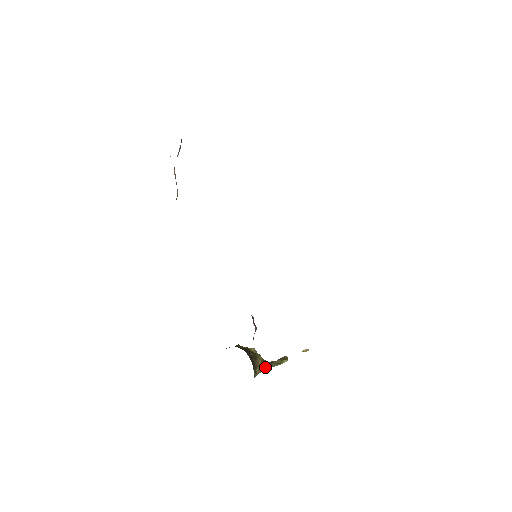
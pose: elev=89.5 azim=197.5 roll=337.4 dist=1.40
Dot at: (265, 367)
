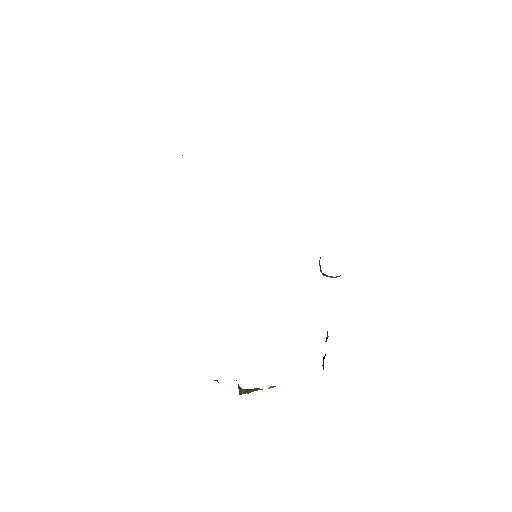
Dot at: (243, 391)
